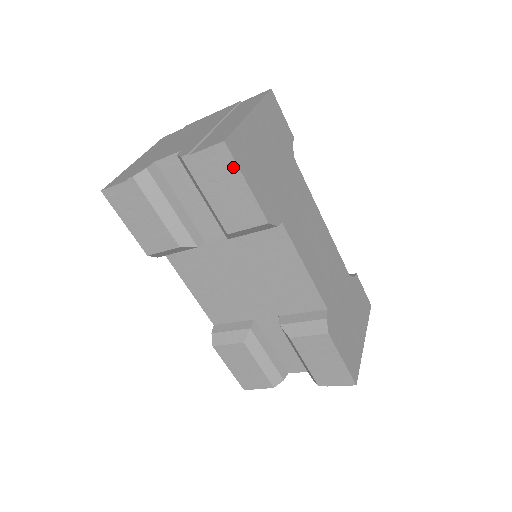
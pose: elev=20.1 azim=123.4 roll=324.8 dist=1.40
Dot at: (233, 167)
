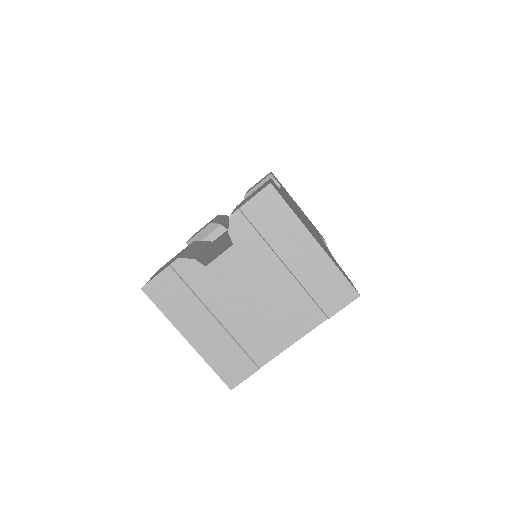
Dot at: occluded
